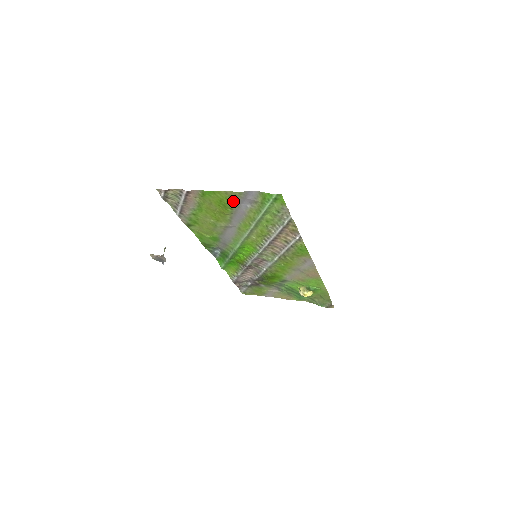
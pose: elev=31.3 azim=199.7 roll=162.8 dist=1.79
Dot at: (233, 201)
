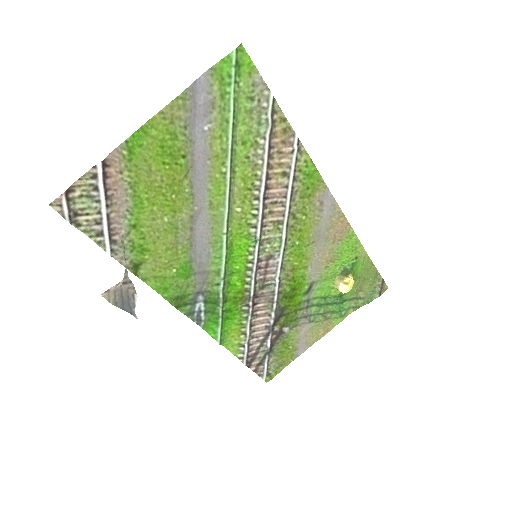
Dot at: (180, 132)
